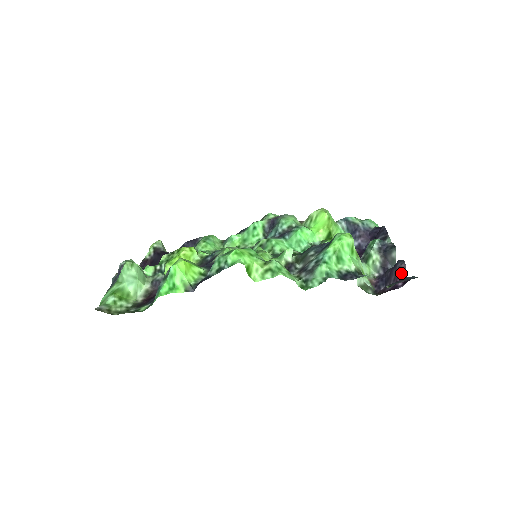
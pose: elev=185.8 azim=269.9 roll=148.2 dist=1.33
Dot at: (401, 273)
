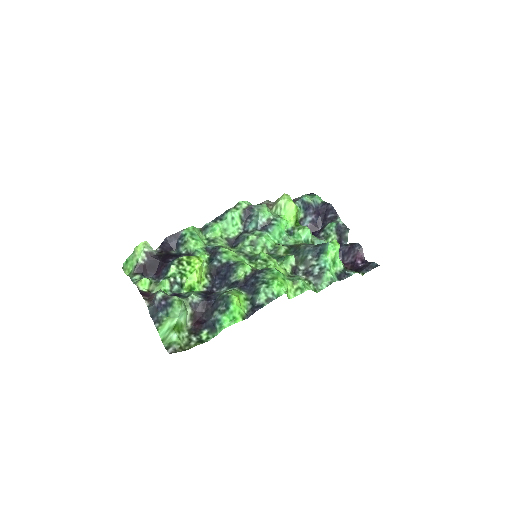
Dot at: (360, 254)
